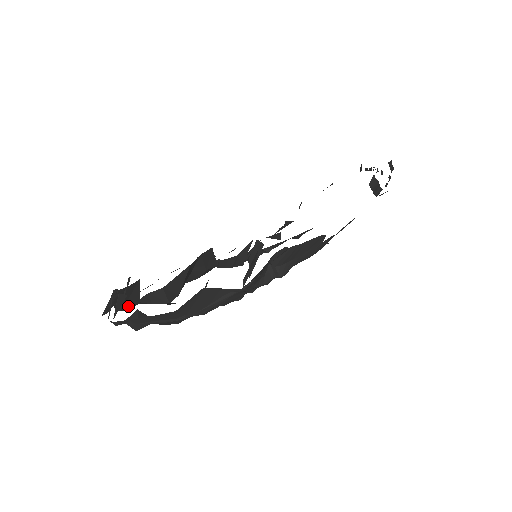
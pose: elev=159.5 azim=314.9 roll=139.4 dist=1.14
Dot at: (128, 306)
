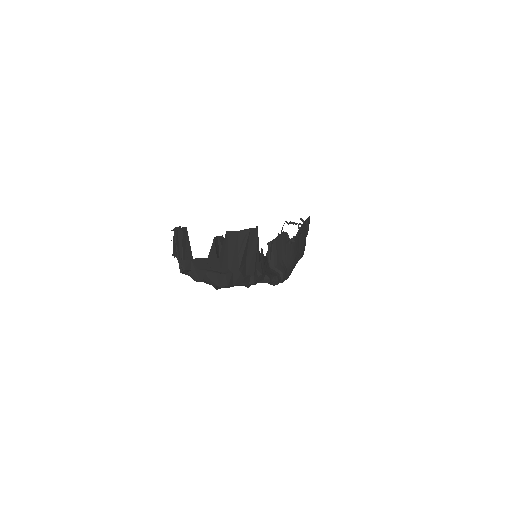
Dot at: occluded
